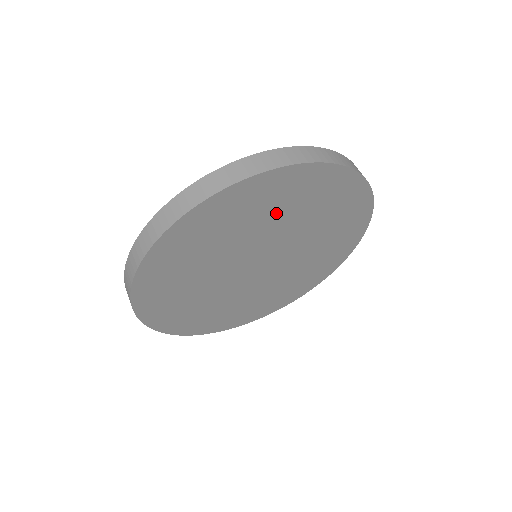
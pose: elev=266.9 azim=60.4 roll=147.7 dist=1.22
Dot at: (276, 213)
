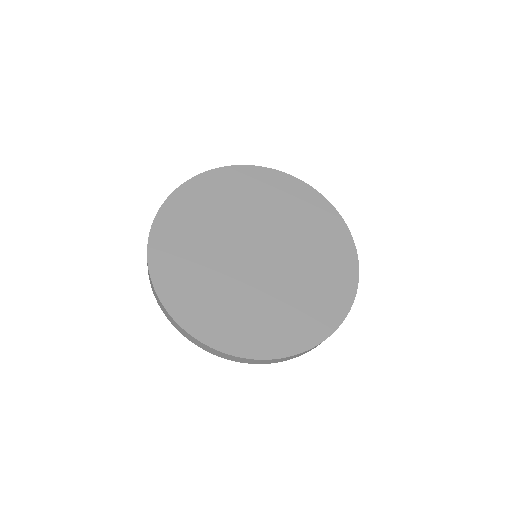
Dot at: occluded
